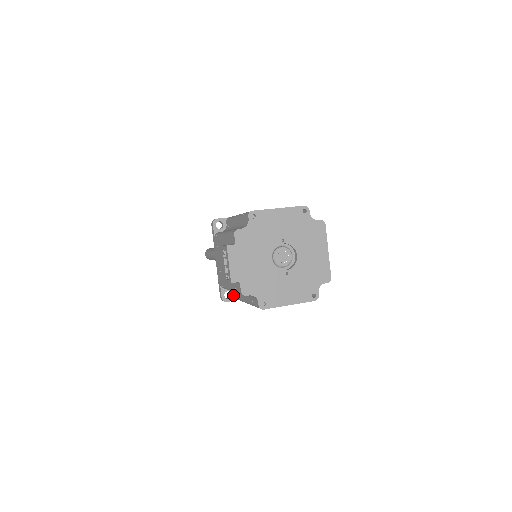
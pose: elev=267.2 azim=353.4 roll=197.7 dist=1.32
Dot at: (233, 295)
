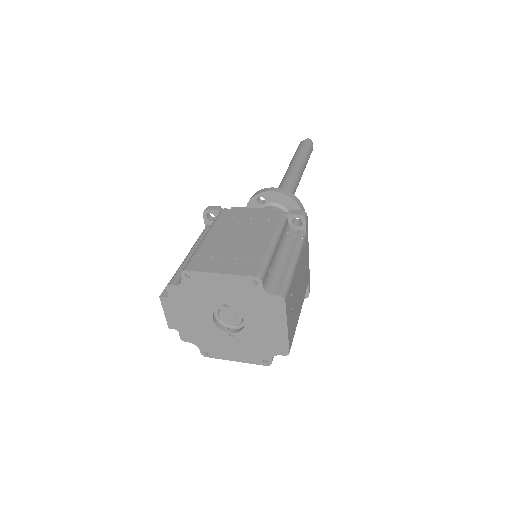
Dot at: occluded
